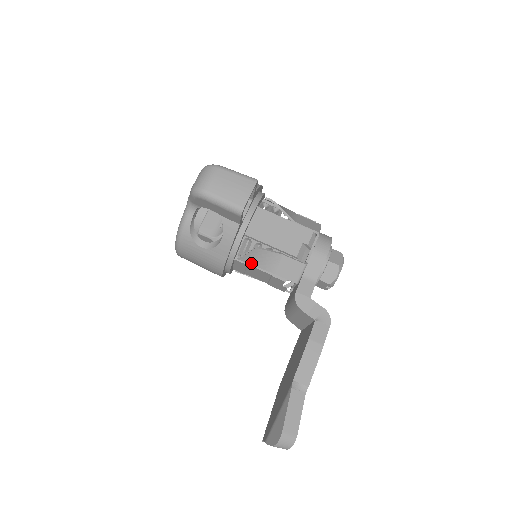
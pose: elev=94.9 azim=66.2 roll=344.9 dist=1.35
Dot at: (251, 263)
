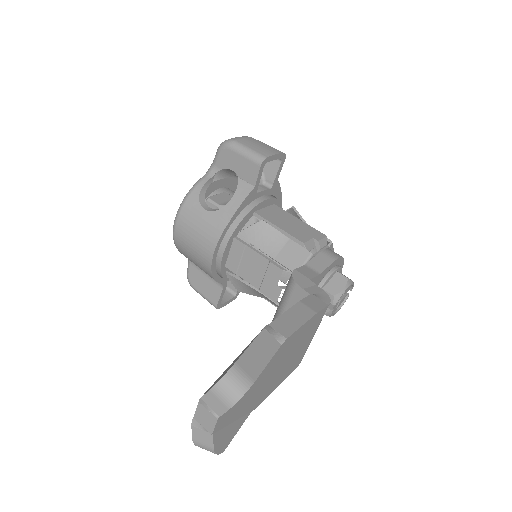
Dot at: (251, 241)
